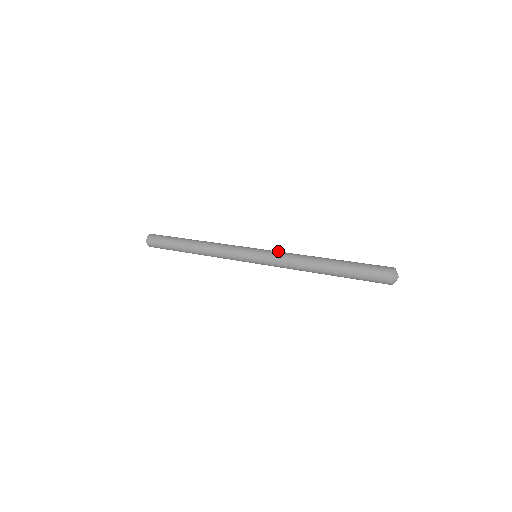
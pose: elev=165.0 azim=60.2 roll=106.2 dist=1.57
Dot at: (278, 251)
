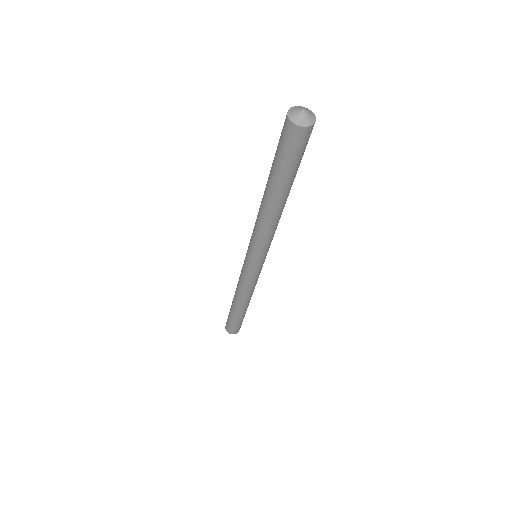
Dot at: occluded
